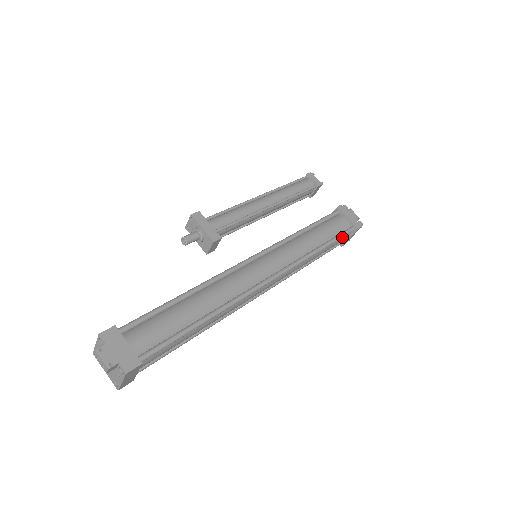
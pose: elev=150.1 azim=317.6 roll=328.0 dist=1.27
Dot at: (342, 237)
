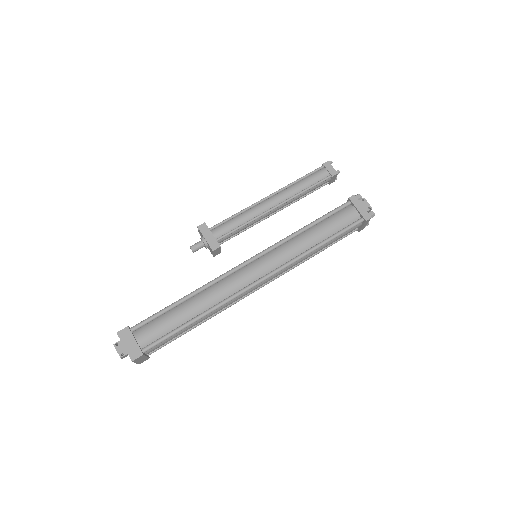
Dot at: (346, 231)
